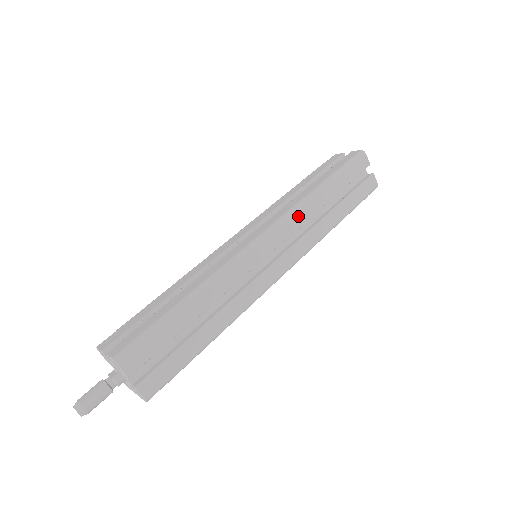
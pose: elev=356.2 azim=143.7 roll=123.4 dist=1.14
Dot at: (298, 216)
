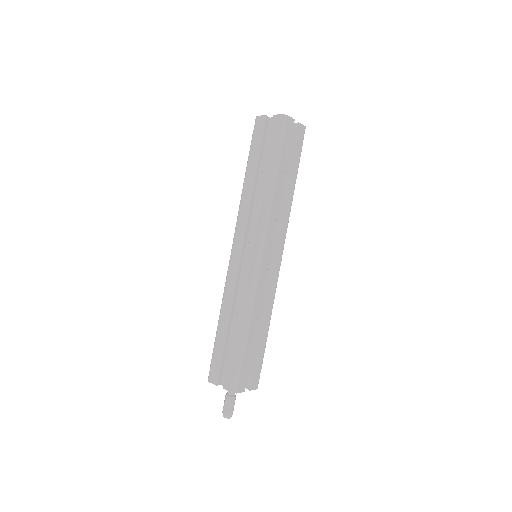
Dot at: (272, 217)
